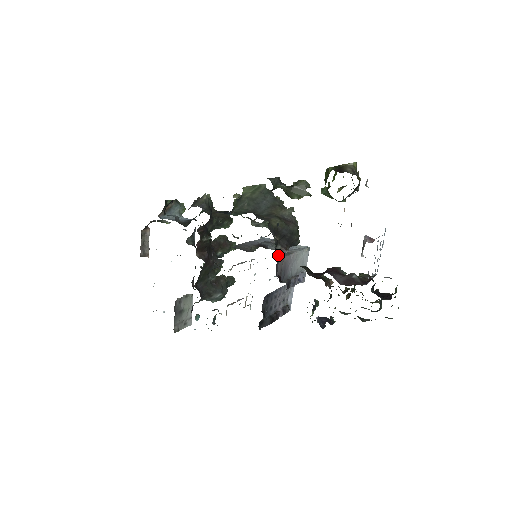
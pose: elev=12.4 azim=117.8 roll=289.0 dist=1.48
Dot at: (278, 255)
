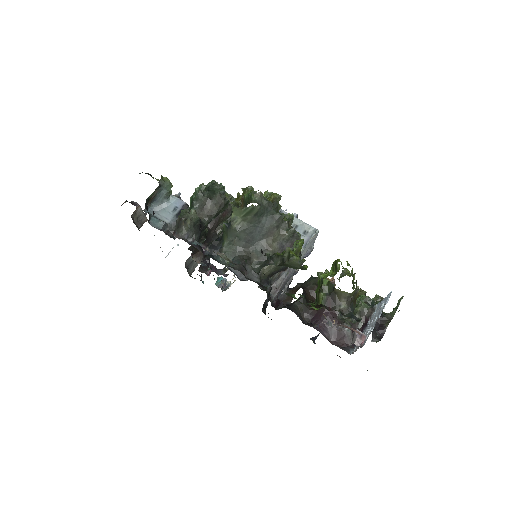
Dot at: (275, 284)
